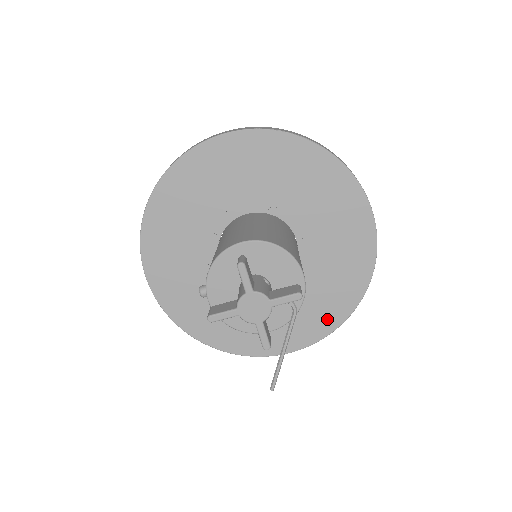
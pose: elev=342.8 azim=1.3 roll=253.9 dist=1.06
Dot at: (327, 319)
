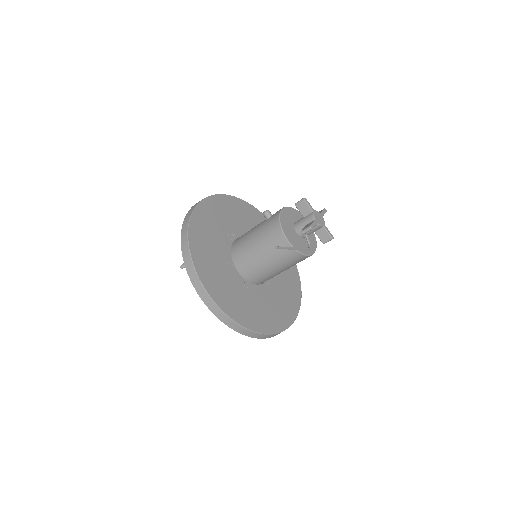
Dot at: (244, 317)
